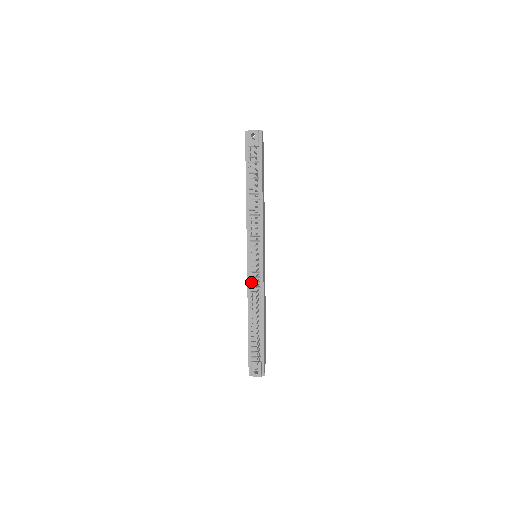
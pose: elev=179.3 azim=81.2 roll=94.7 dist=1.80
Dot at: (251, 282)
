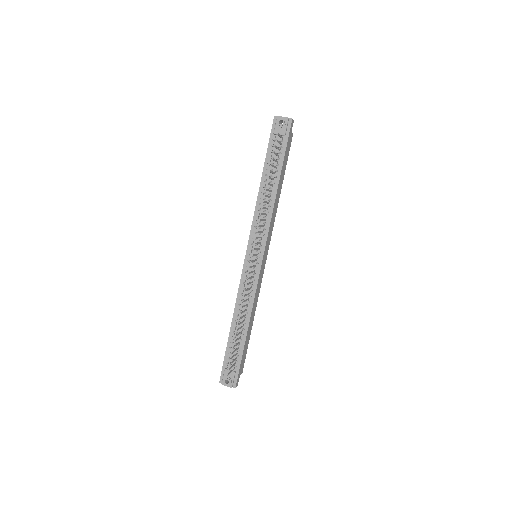
Dot at: (244, 283)
